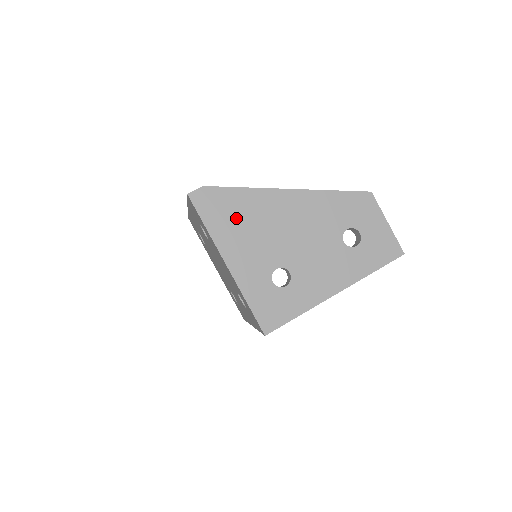
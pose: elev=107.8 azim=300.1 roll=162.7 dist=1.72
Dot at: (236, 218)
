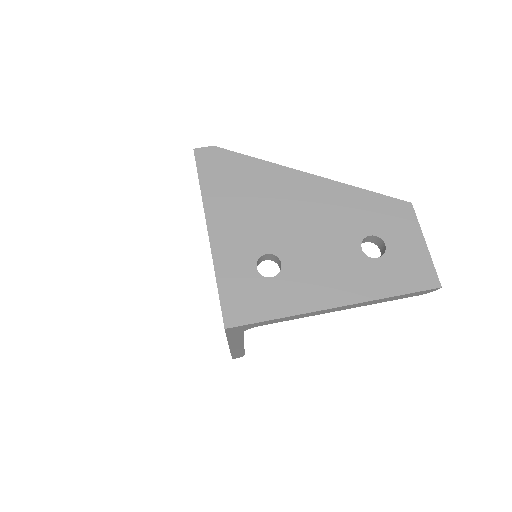
Dot at: (238, 186)
